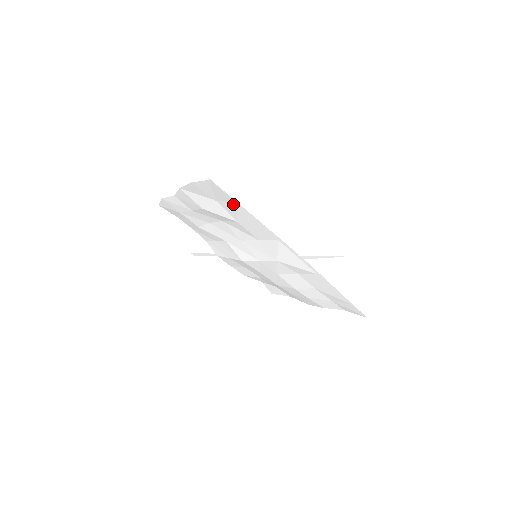
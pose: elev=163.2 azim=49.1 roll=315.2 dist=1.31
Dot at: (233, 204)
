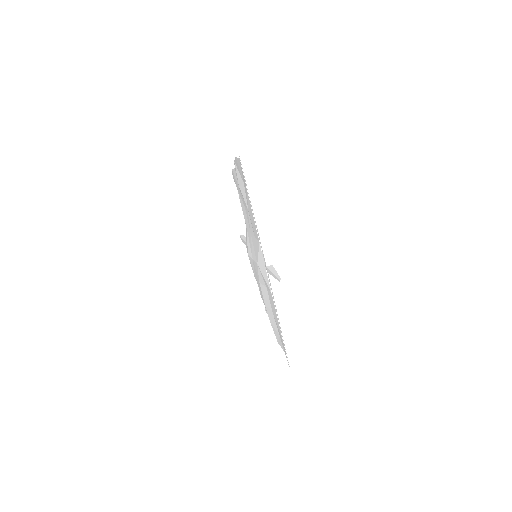
Dot at: (246, 190)
